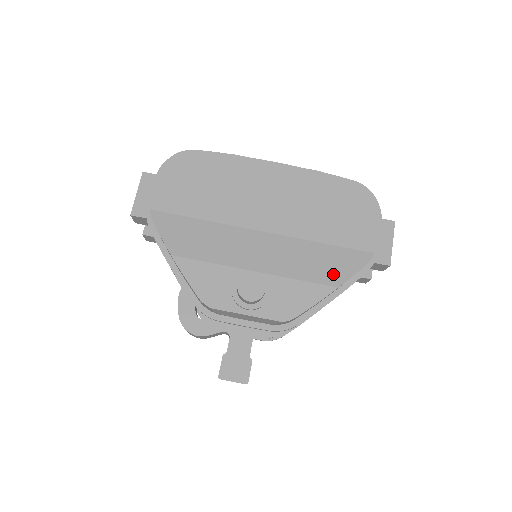
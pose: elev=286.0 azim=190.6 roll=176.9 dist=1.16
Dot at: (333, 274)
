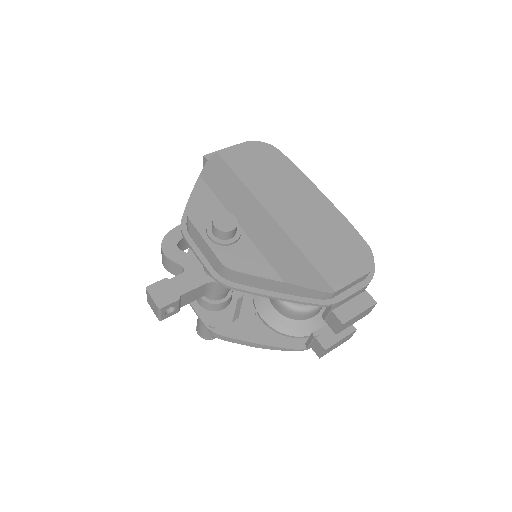
Dot at: (290, 273)
